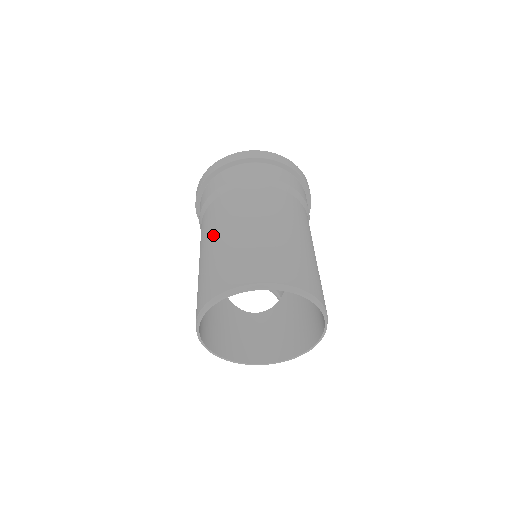
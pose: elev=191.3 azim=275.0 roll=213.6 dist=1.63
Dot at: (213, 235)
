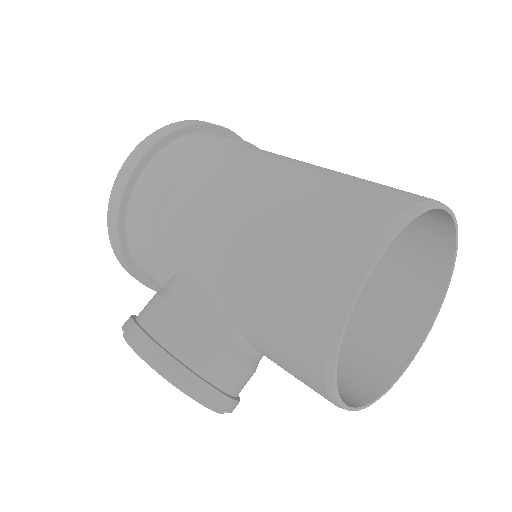
Dot at: (294, 164)
